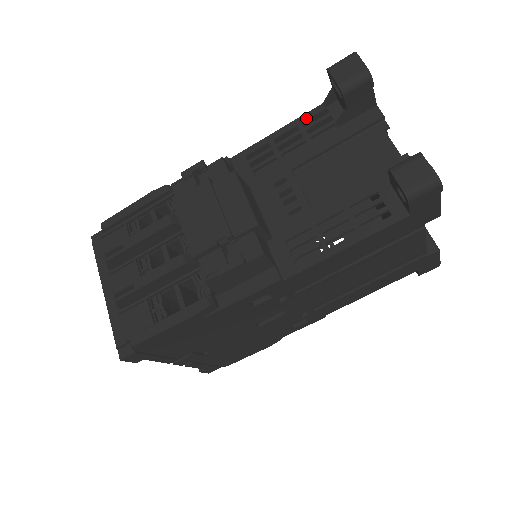
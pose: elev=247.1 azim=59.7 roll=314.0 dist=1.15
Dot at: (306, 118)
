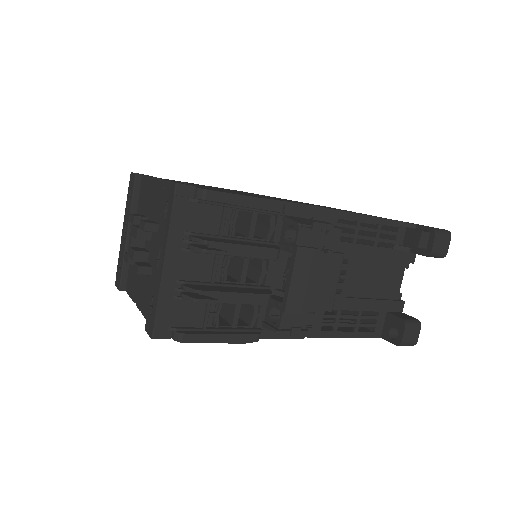
Dot at: (386, 223)
